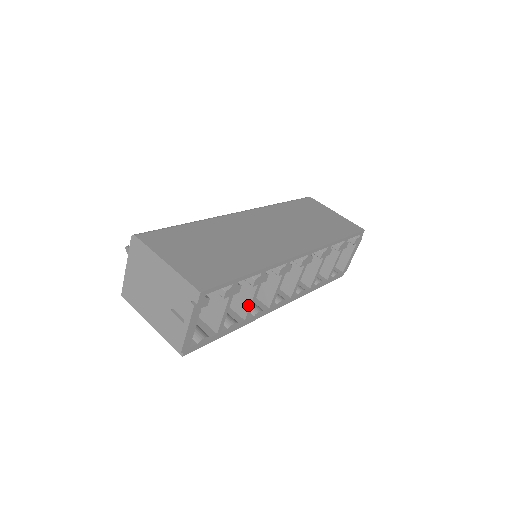
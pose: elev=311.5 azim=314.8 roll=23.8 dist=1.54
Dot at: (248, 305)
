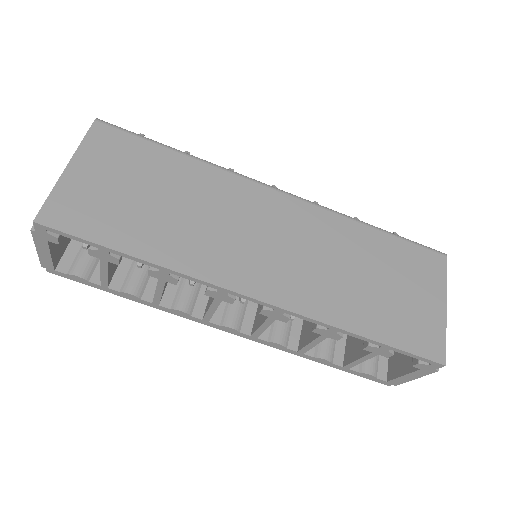
Dot at: (155, 291)
